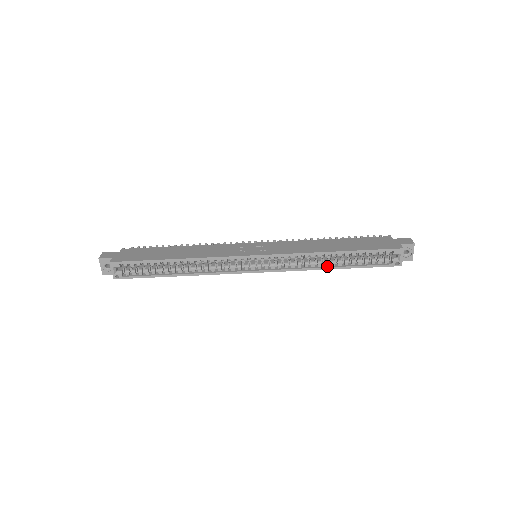
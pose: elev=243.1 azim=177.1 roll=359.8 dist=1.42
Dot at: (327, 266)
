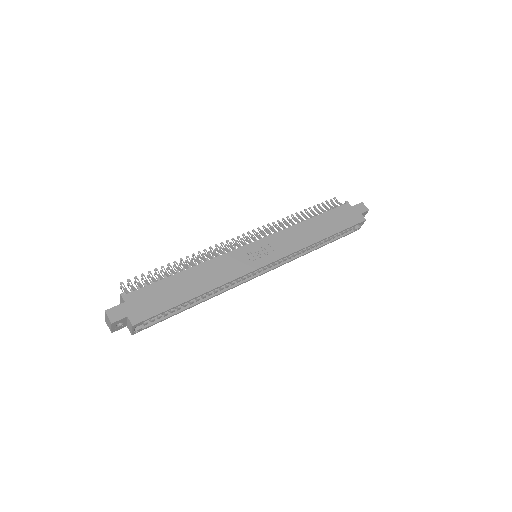
Dot at: (313, 248)
